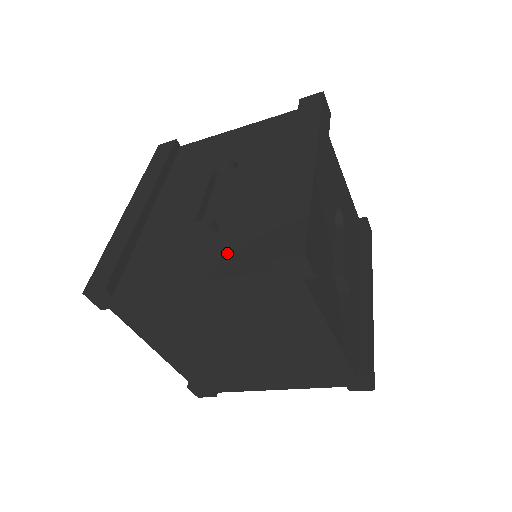
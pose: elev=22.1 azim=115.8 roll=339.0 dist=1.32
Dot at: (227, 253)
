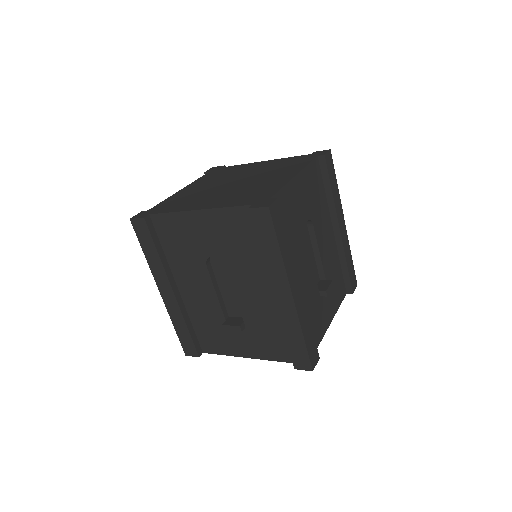
Dot at: (261, 345)
